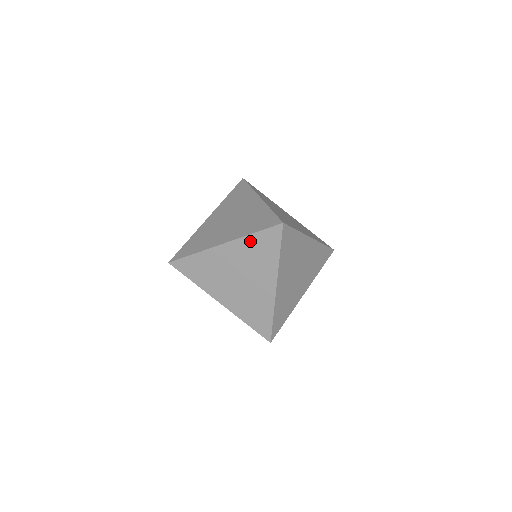
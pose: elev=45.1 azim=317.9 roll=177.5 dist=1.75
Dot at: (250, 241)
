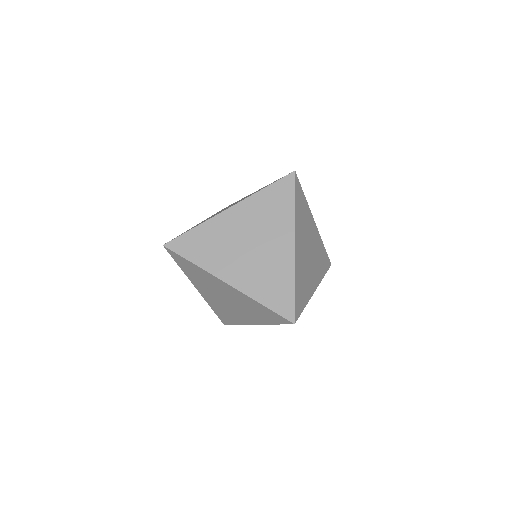
Dot at: occluded
